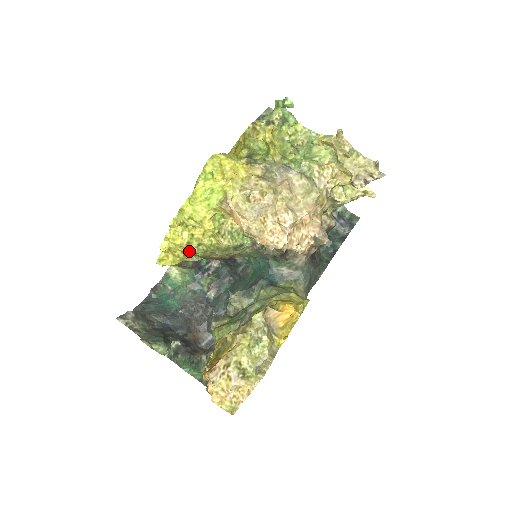
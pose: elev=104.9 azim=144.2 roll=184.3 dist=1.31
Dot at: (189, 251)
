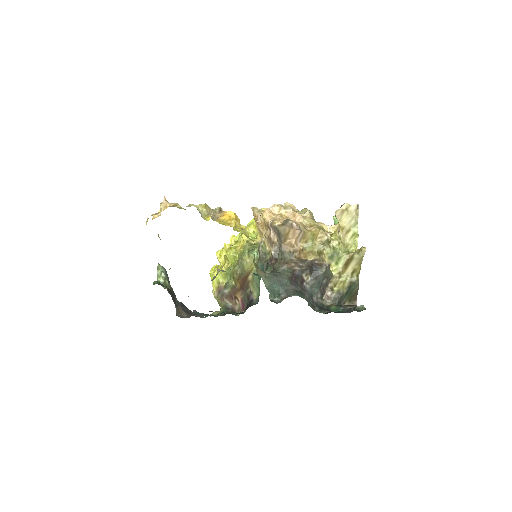
Dot at: (228, 256)
